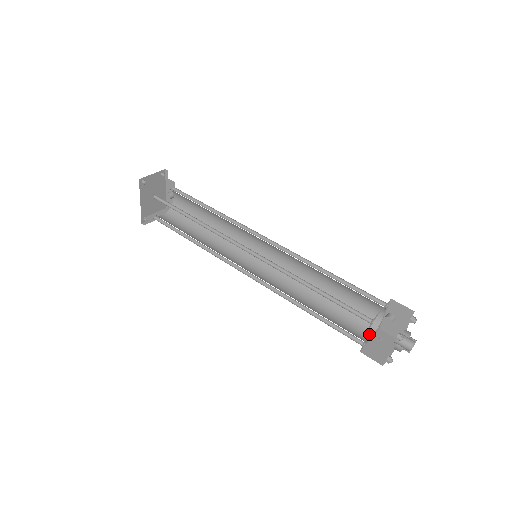
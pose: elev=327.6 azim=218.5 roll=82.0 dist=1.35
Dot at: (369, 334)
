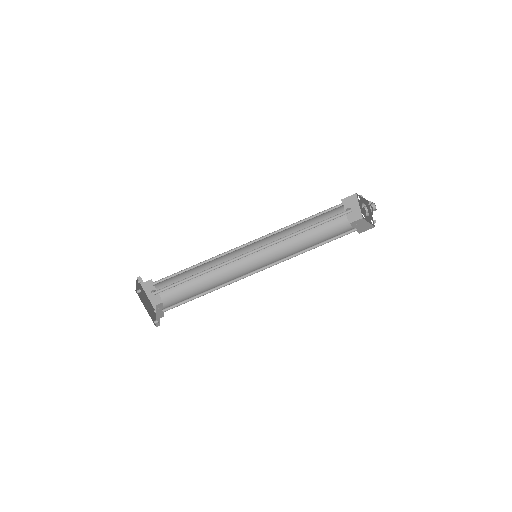
Dot at: (350, 227)
